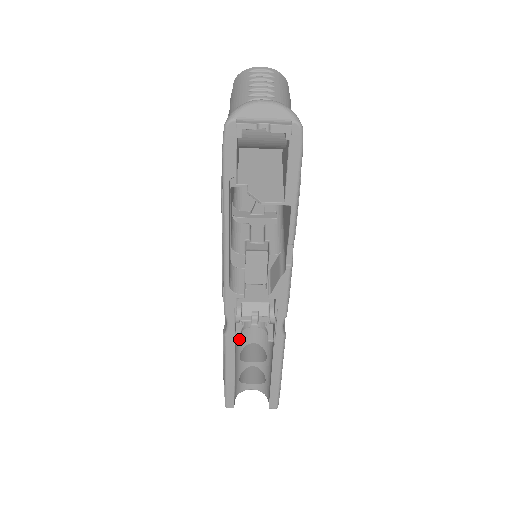
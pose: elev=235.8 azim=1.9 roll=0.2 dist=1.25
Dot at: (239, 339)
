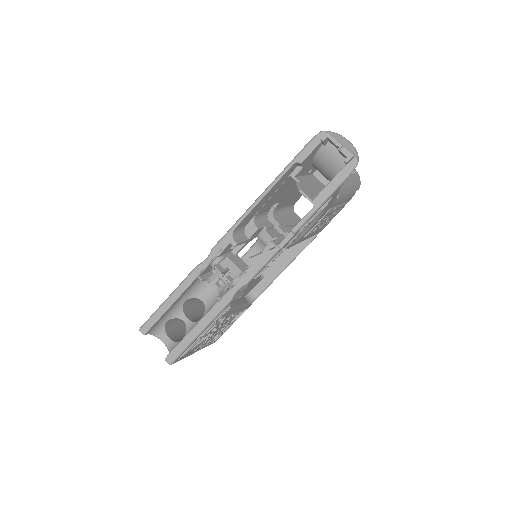
Dot at: (202, 279)
